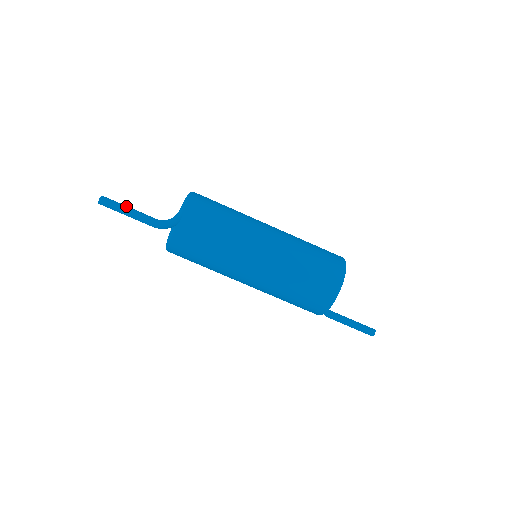
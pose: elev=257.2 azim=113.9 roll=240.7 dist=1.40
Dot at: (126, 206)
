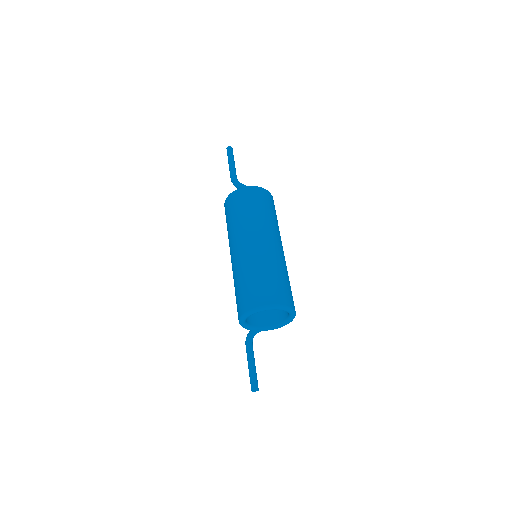
Dot at: occluded
